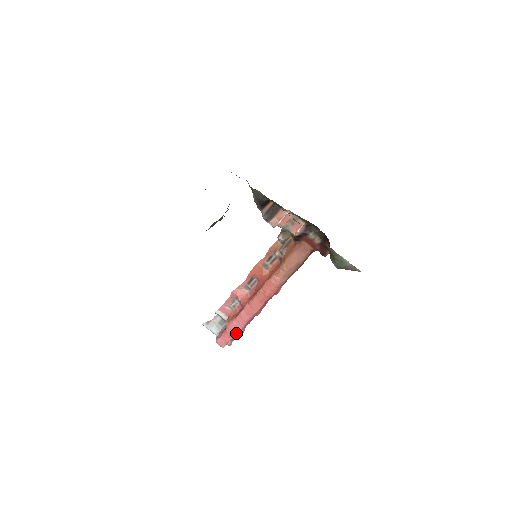
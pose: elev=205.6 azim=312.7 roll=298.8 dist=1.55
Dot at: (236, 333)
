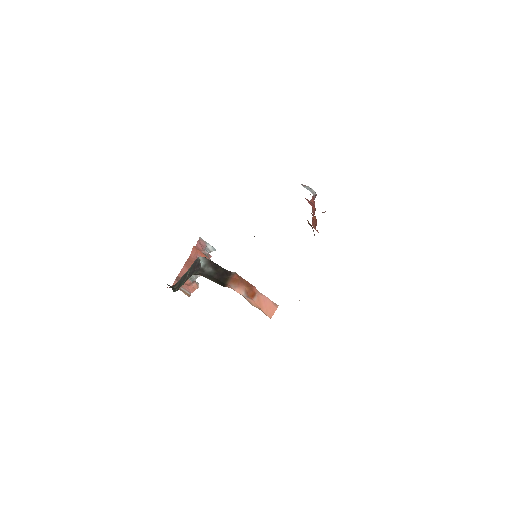
Dot at: occluded
